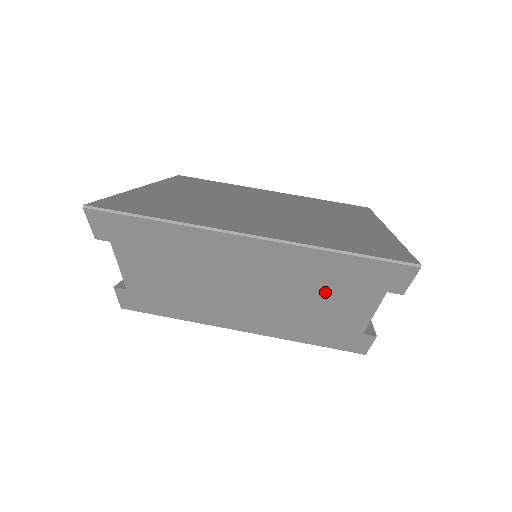
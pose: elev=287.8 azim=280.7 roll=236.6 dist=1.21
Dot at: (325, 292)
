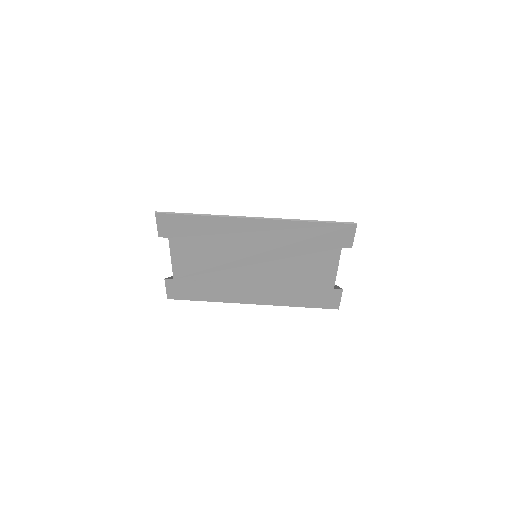
Dot at: (305, 255)
